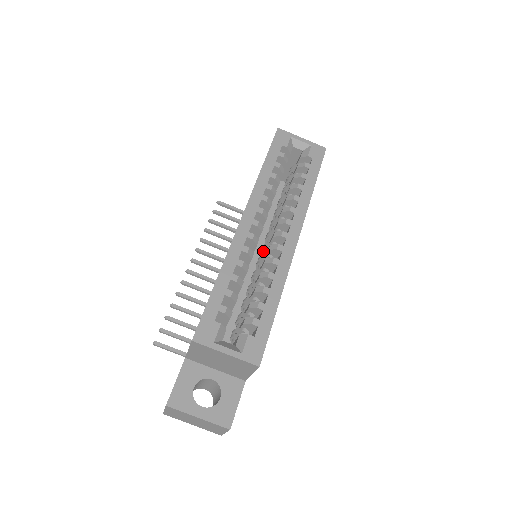
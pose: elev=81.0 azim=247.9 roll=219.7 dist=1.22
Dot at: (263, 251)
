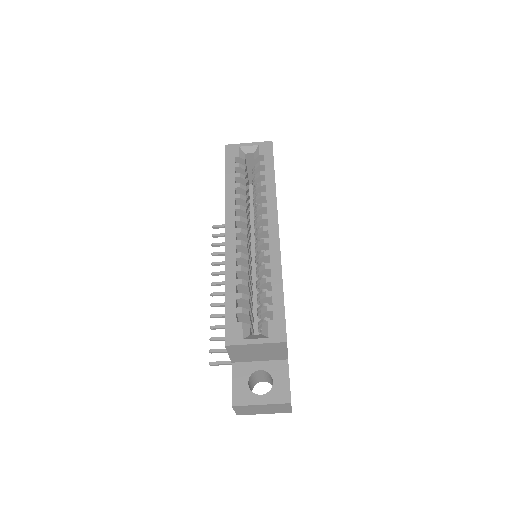
Dot at: (256, 250)
